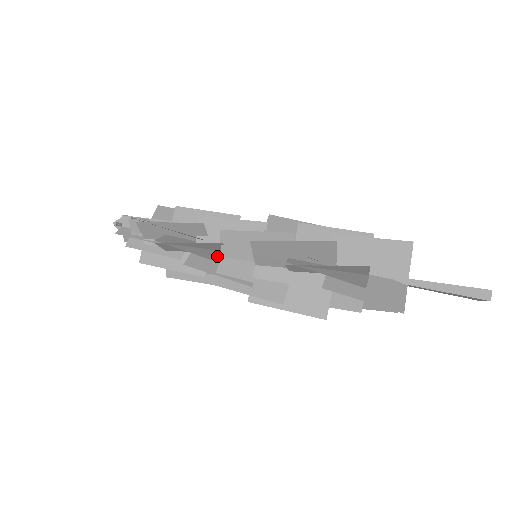
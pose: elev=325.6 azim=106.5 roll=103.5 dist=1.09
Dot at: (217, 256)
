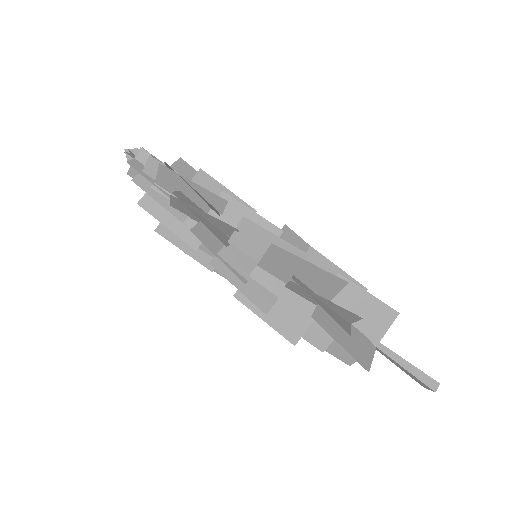
Dot at: (224, 238)
